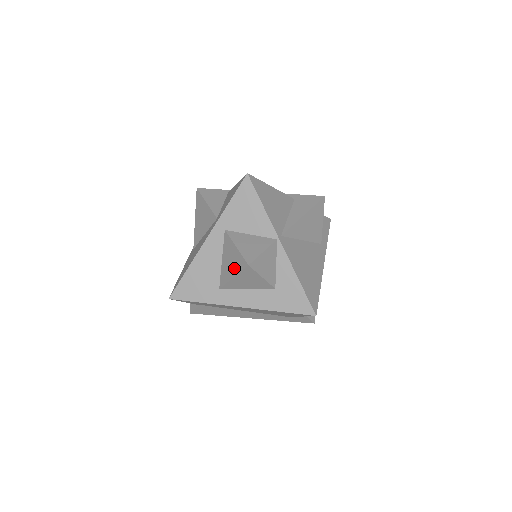
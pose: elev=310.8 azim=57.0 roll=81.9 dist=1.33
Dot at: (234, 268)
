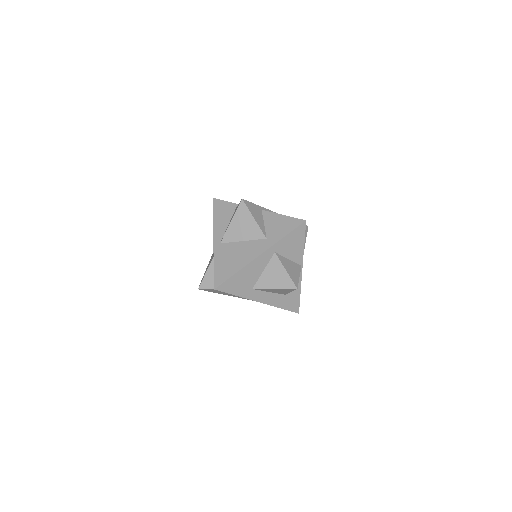
Dot at: (279, 283)
